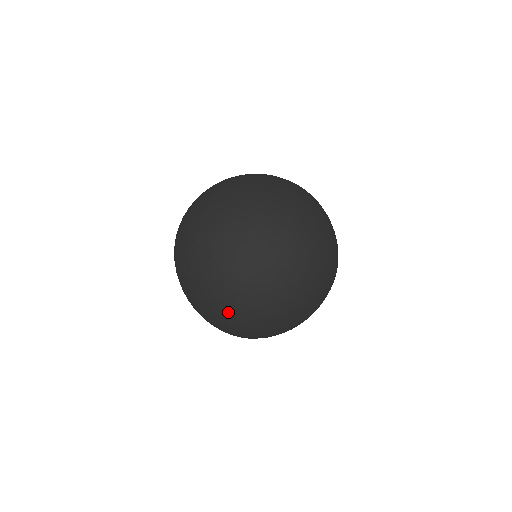
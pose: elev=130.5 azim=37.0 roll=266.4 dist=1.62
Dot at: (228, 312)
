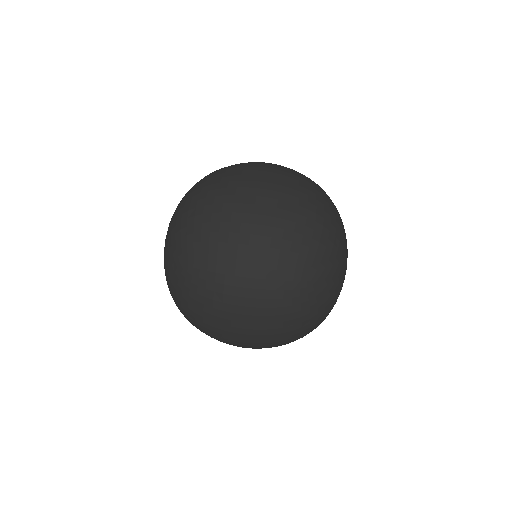
Dot at: (303, 325)
